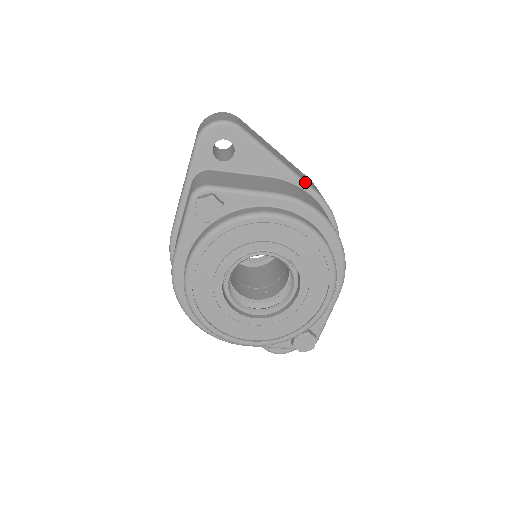
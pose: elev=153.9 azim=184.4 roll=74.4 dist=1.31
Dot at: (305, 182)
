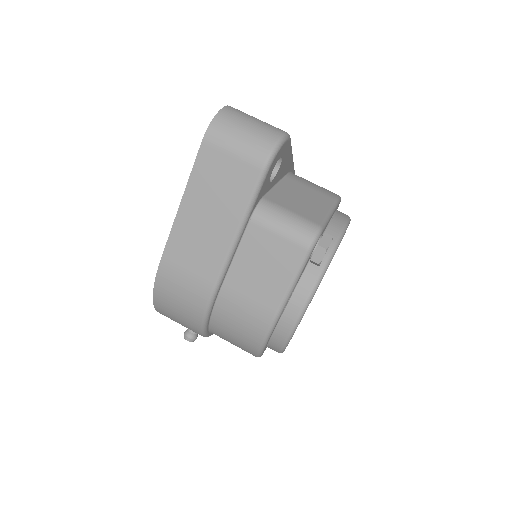
Dot at: occluded
